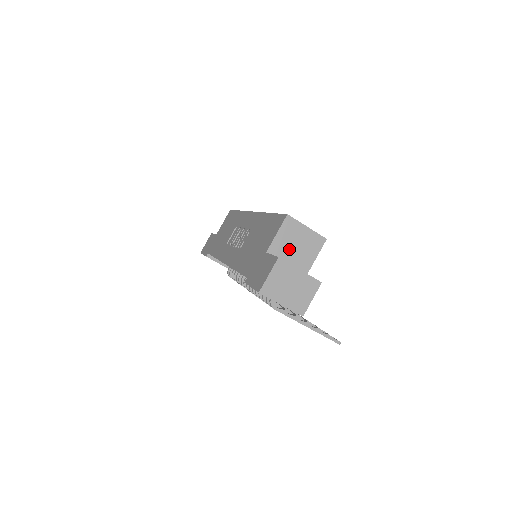
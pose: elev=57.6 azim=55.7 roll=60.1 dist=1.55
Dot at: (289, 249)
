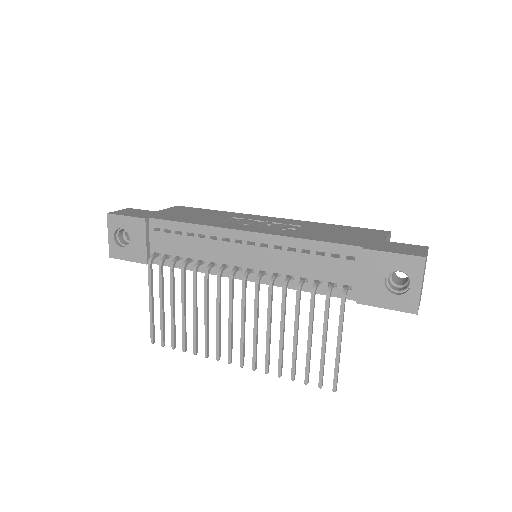
Dot at: occluded
